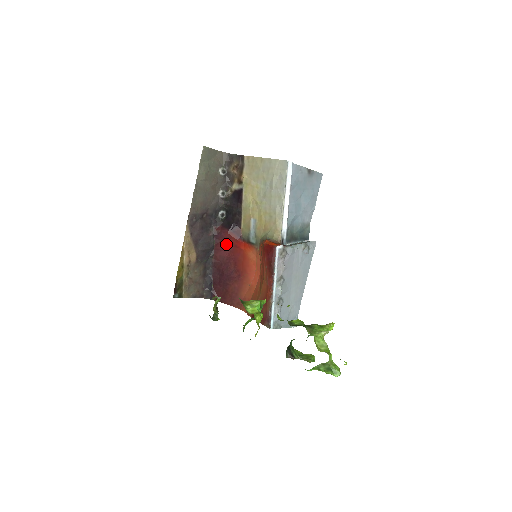
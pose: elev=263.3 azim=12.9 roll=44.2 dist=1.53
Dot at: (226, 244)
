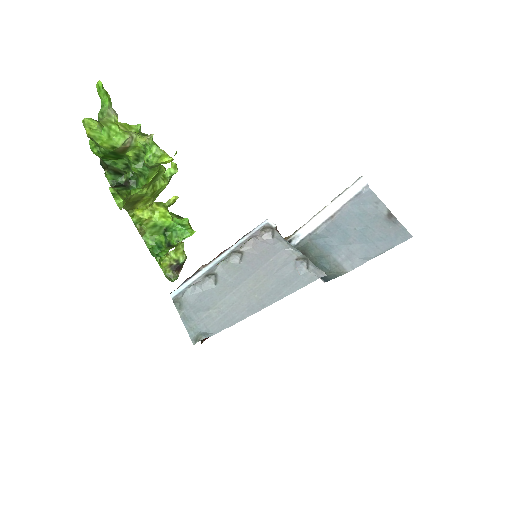
Dot at: occluded
